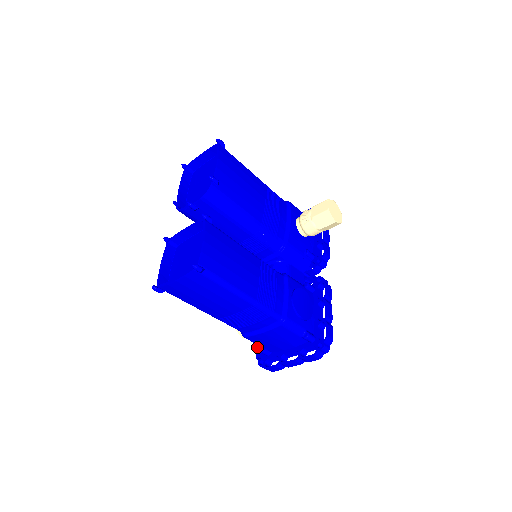
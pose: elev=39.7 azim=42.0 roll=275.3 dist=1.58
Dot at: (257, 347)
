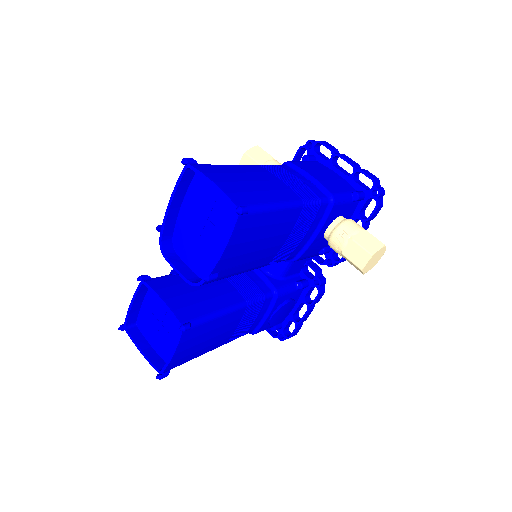
Dot at: occluded
